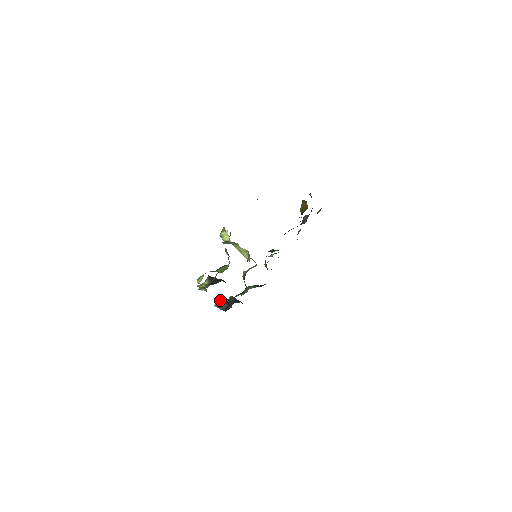
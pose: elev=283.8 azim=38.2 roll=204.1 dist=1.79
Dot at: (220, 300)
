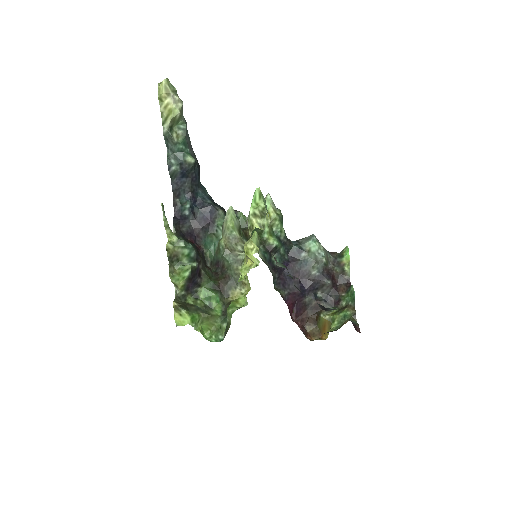
Dot at: (174, 119)
